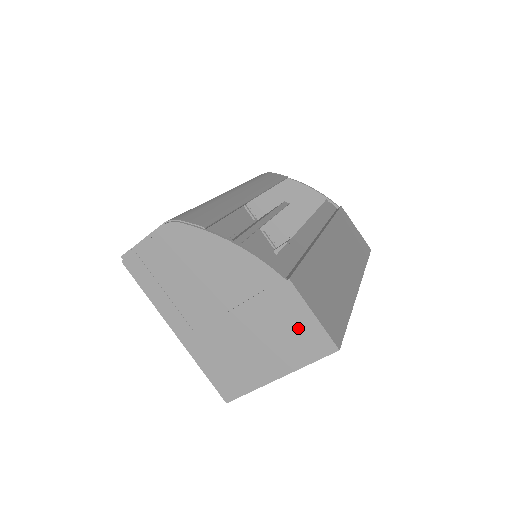
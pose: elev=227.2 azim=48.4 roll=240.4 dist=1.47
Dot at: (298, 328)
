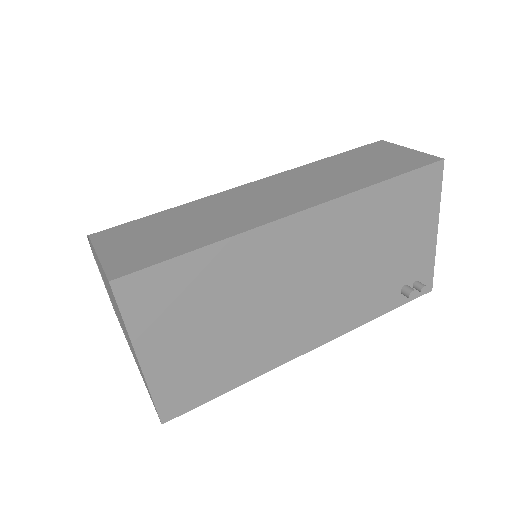
Dot at: occluded
